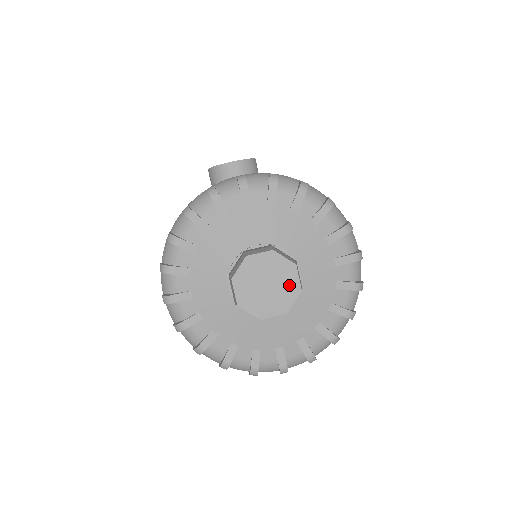
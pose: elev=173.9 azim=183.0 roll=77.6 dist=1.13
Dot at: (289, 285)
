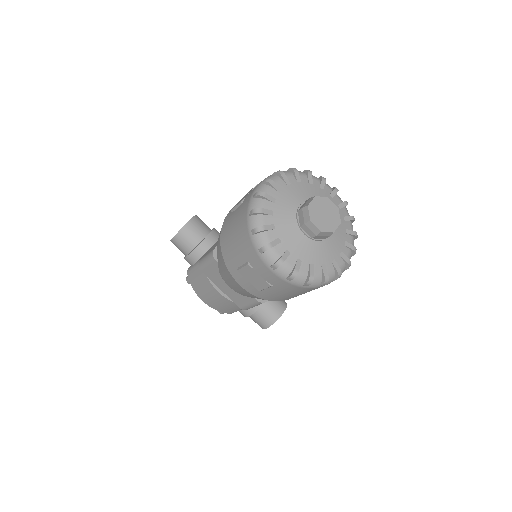
Dot at: (332, 209)
